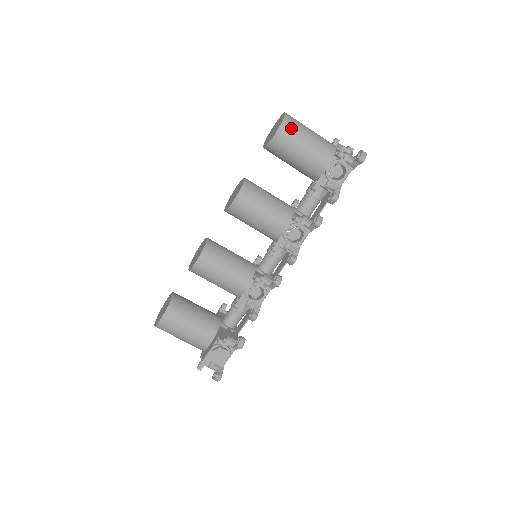
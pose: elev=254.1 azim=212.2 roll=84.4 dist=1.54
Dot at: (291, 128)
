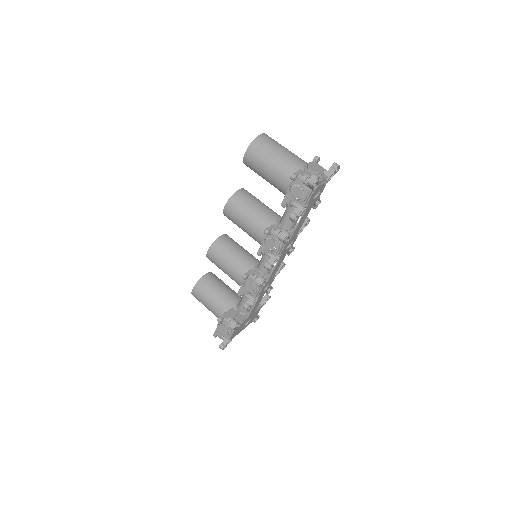
Dot at: (257, 150)
